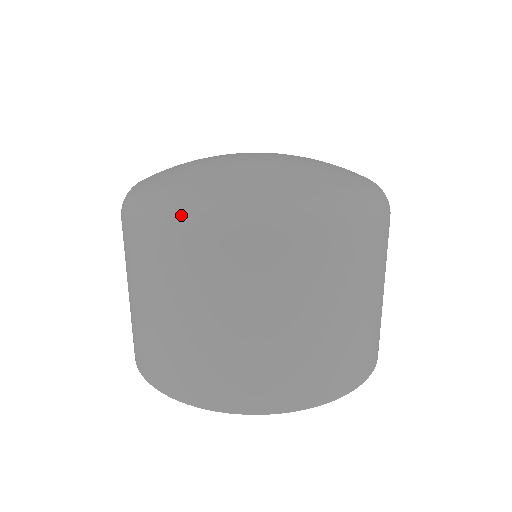
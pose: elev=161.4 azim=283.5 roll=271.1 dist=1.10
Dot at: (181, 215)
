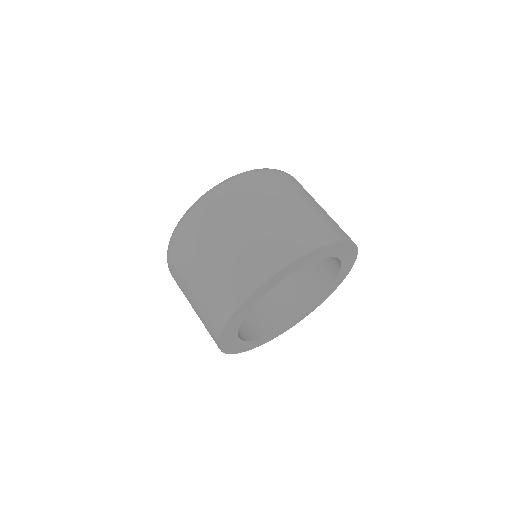
Dot at: (255, 170)
